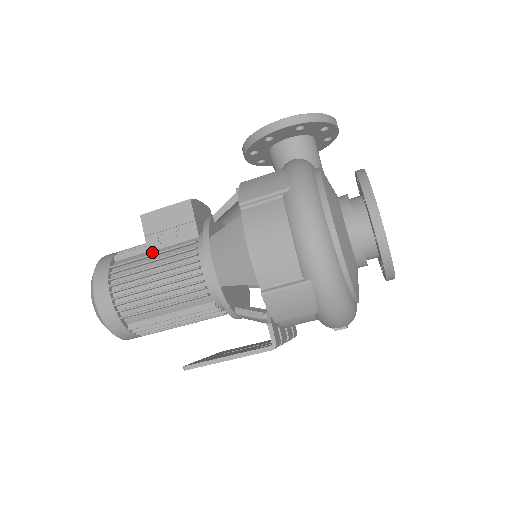
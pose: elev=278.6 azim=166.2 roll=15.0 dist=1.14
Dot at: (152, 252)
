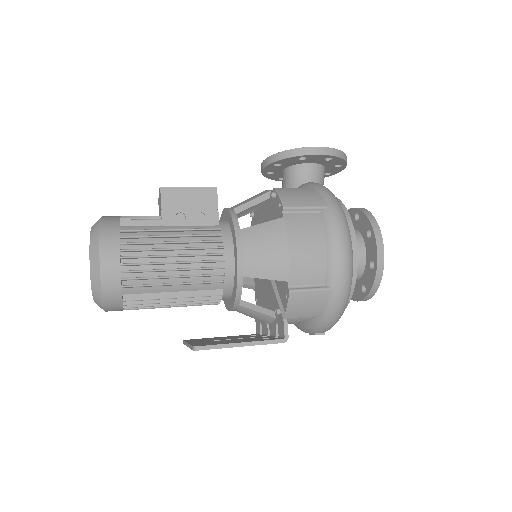
Dot at: (168, 227)
